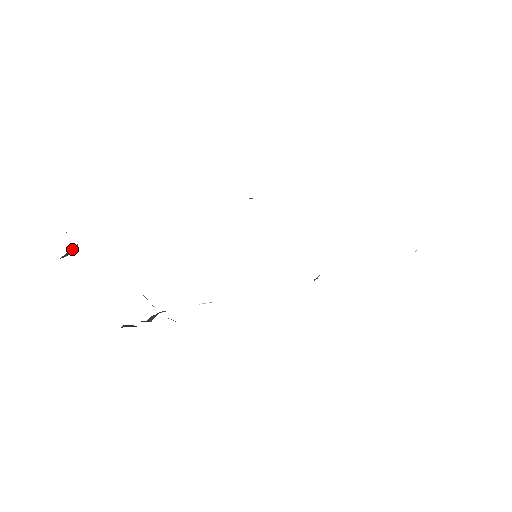
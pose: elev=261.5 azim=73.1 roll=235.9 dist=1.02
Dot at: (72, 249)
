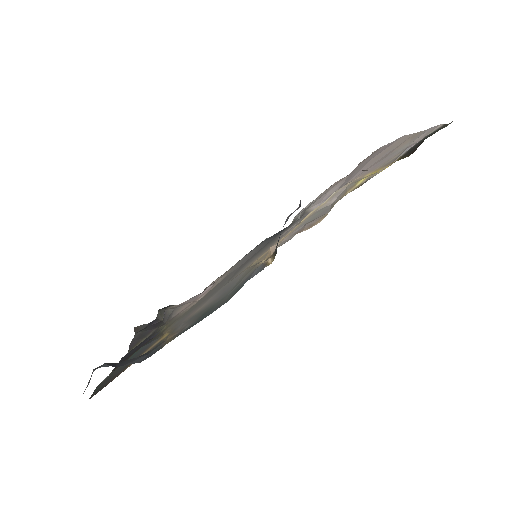
Dot at: occluded
